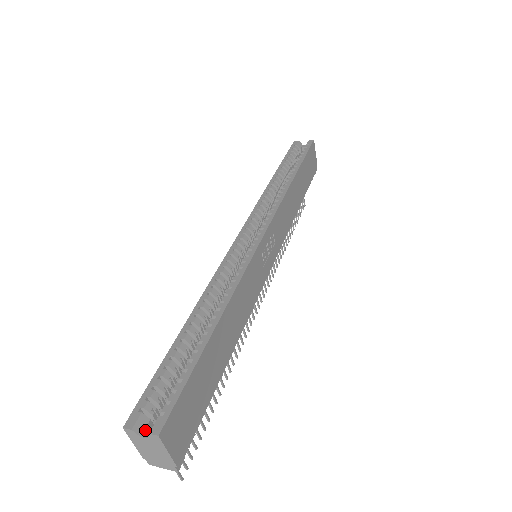
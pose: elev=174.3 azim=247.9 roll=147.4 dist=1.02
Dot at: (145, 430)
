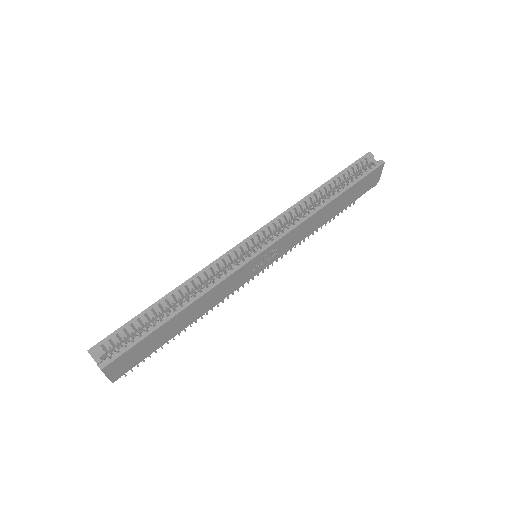
Dot at: (99, 358)
